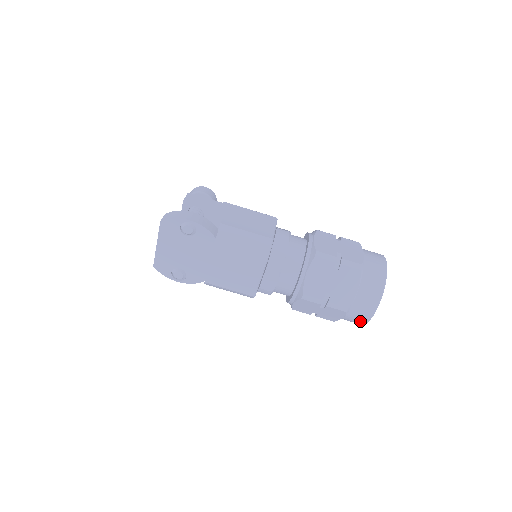
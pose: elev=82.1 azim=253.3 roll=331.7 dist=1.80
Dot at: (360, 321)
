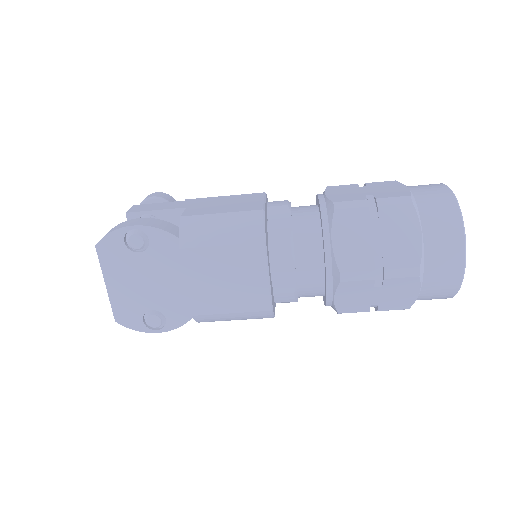
Dot at: (448, 288)
